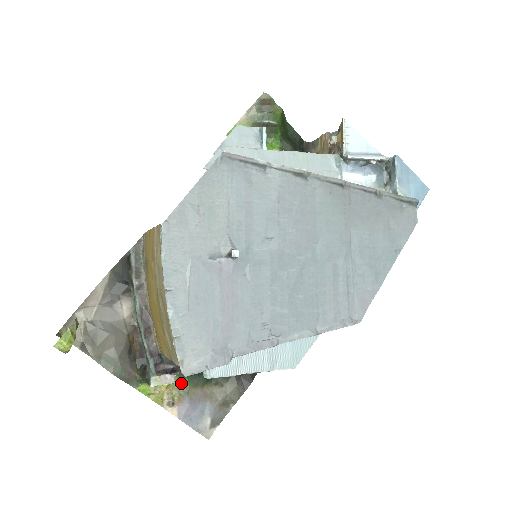
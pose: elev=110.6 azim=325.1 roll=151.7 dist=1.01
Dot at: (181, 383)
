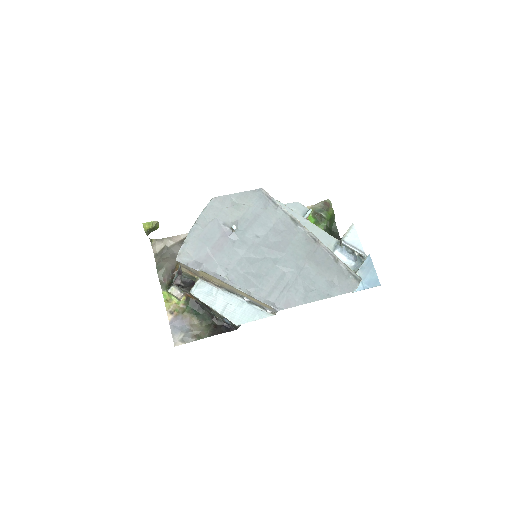
Dot at: (184, 307)
